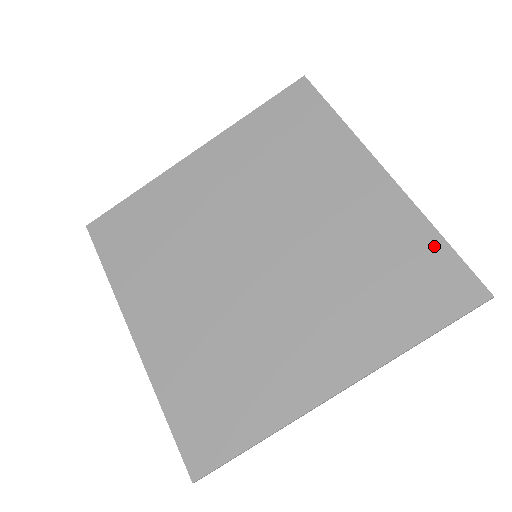
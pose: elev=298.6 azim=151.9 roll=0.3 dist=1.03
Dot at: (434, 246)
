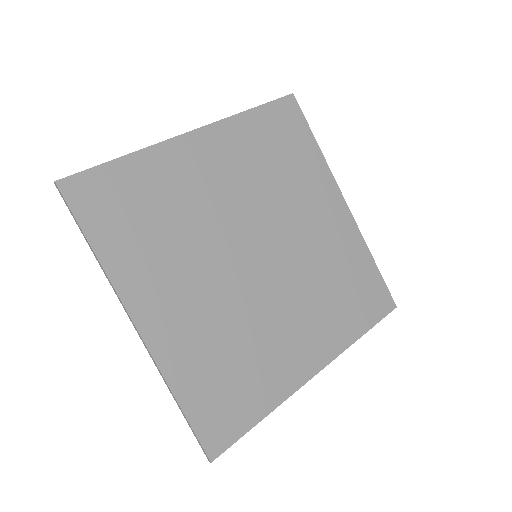
Dot at: (371, 269)
